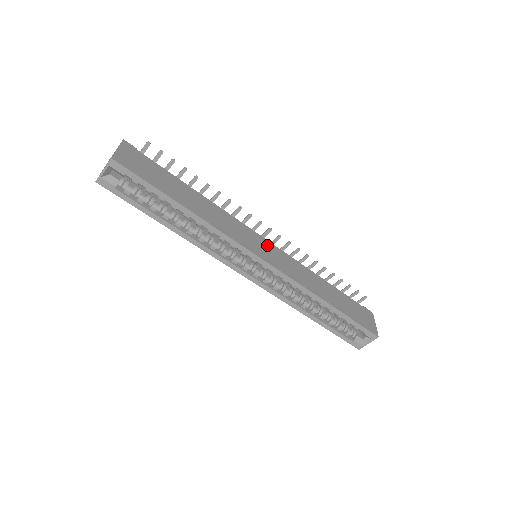
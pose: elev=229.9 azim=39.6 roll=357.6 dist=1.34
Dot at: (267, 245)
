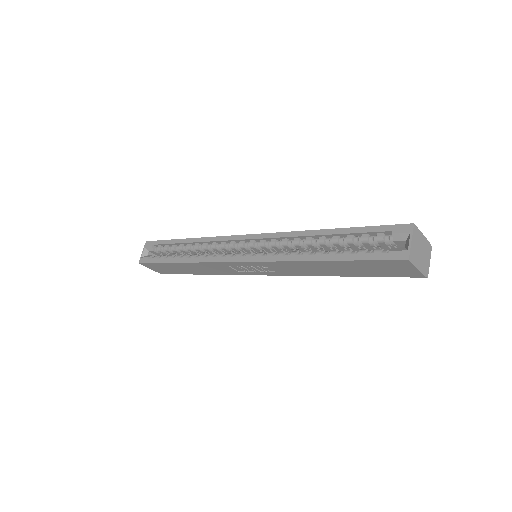
Dot at: occluded
